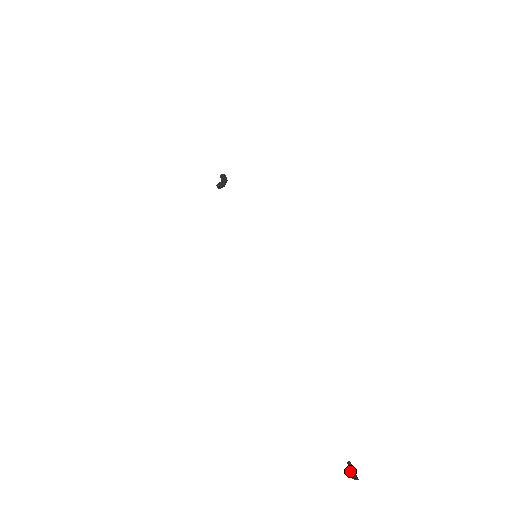
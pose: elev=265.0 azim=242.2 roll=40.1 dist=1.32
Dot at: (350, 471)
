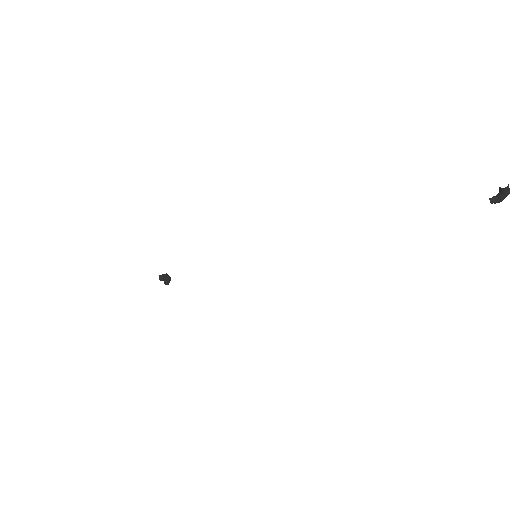
Dot at: (499, 197)
